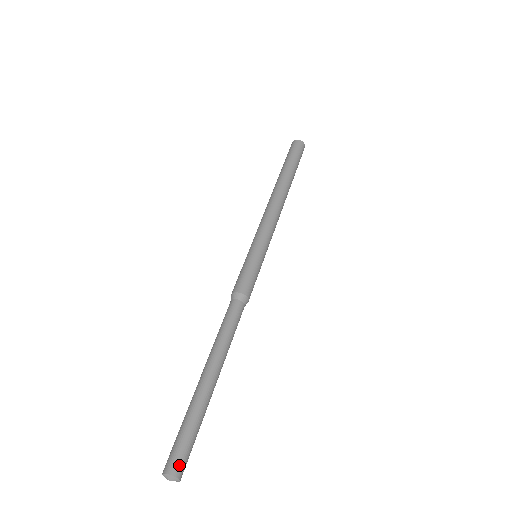
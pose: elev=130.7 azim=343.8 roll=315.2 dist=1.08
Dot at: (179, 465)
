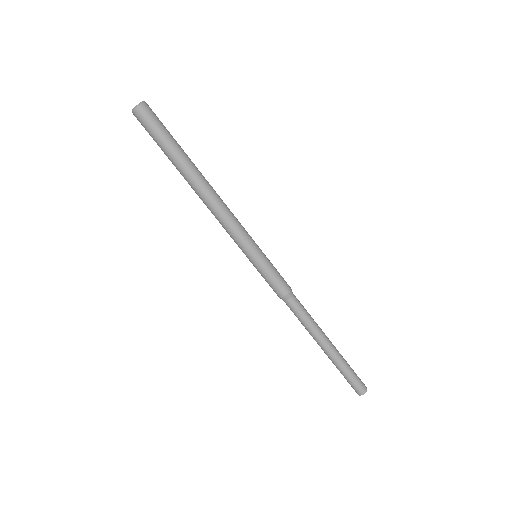
Dot at: (360, 390)
